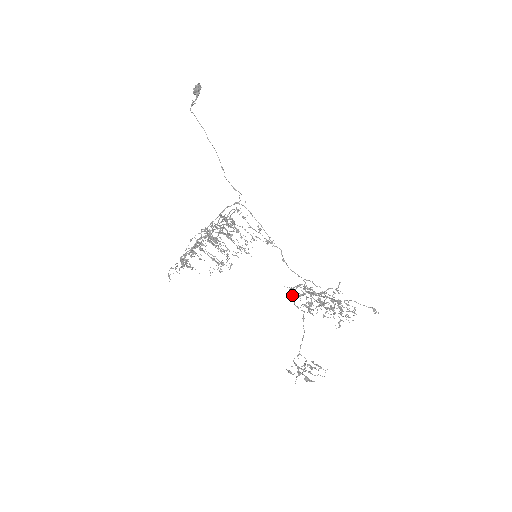
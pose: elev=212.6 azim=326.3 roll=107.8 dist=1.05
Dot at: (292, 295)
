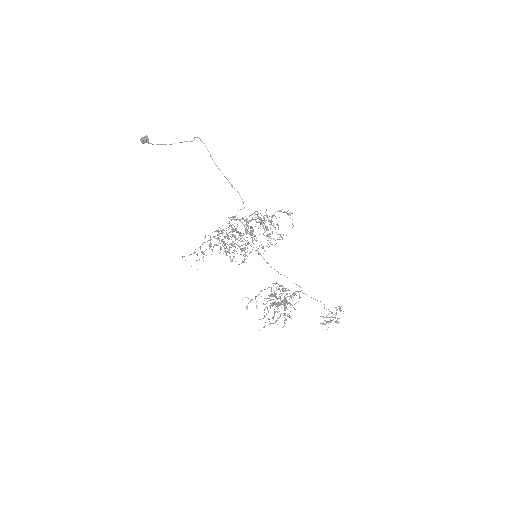
Dot at: (246, 309)
